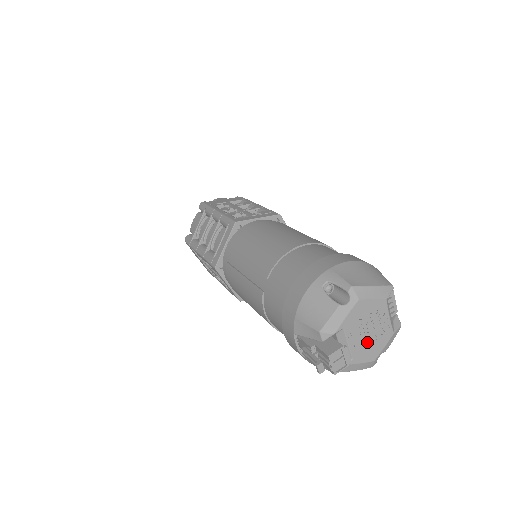
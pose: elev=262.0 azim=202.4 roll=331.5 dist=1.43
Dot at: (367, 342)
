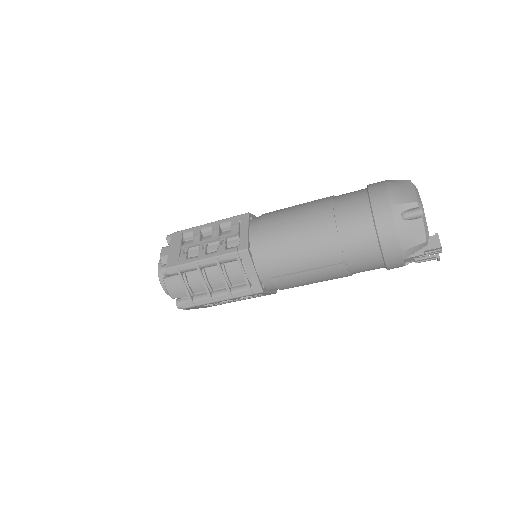
Dot at: occluded
